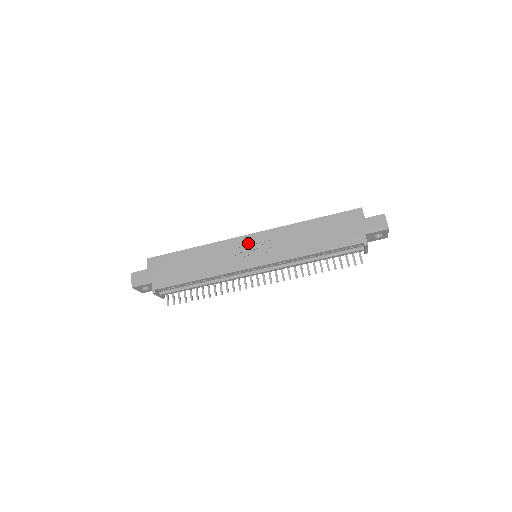
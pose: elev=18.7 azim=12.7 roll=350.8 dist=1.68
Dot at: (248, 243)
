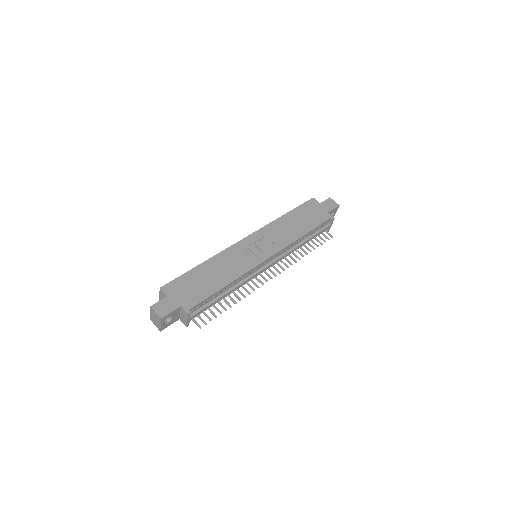
Dot at: (249, 244)
